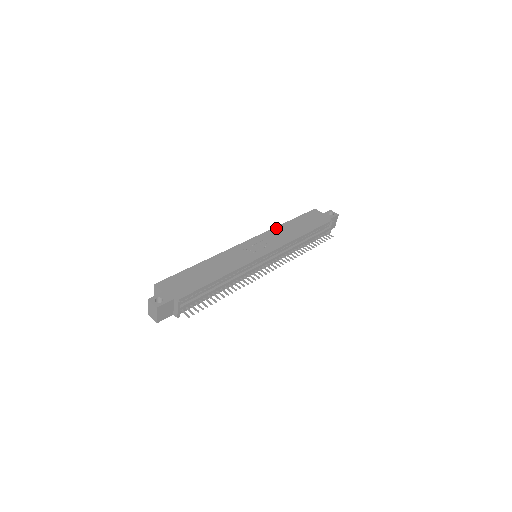
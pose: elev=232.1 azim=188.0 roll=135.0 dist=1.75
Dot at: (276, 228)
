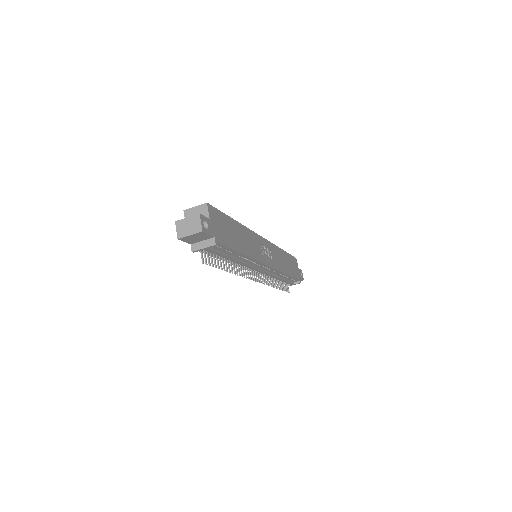
Dot at: (278, 248)
